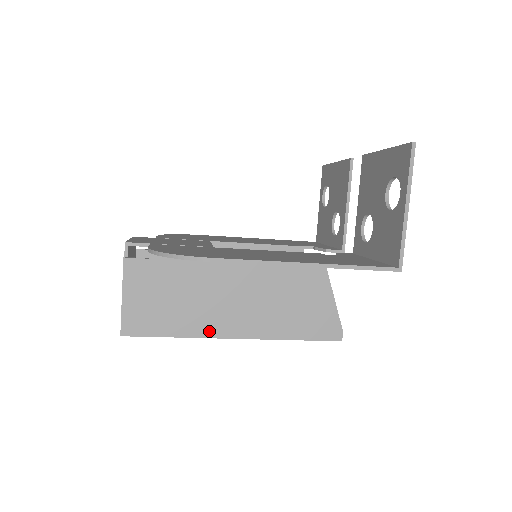
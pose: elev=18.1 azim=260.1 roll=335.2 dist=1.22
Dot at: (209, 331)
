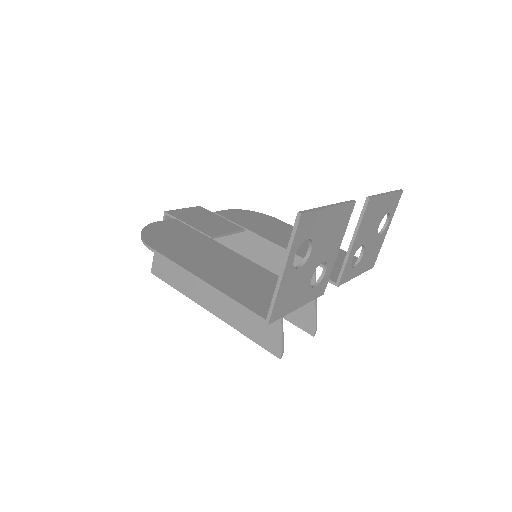
Dot at: (195, 297)
